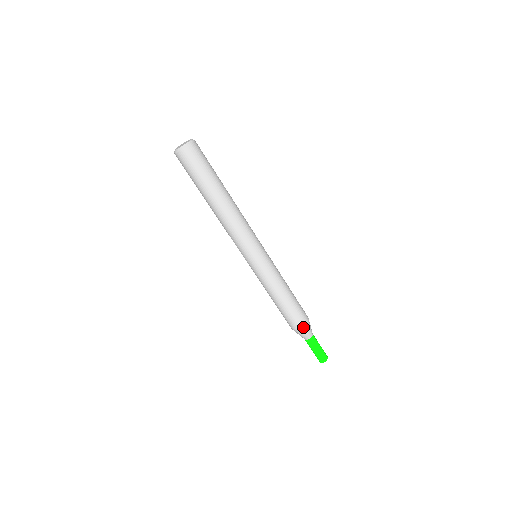
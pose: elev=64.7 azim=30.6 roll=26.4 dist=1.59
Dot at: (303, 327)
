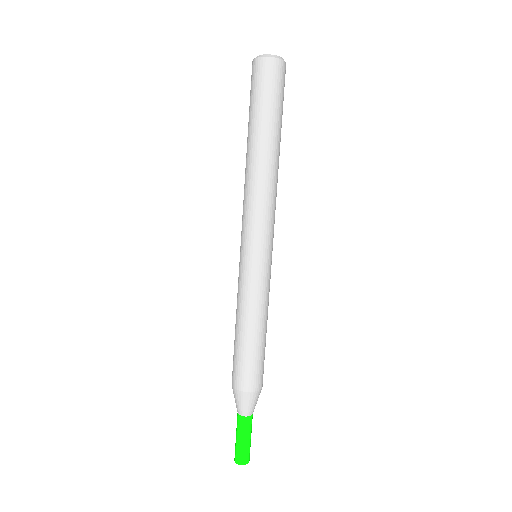
Dot at: (239, 391)
